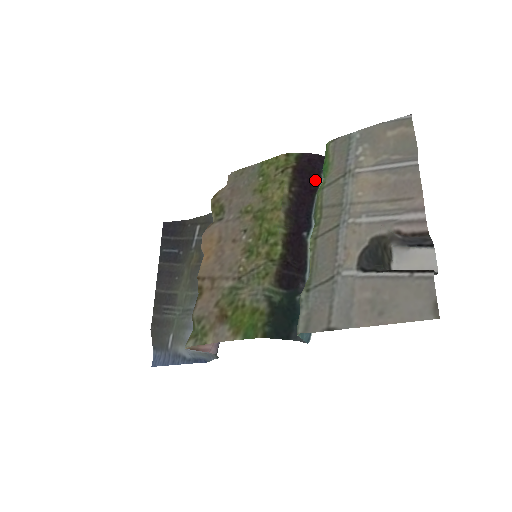
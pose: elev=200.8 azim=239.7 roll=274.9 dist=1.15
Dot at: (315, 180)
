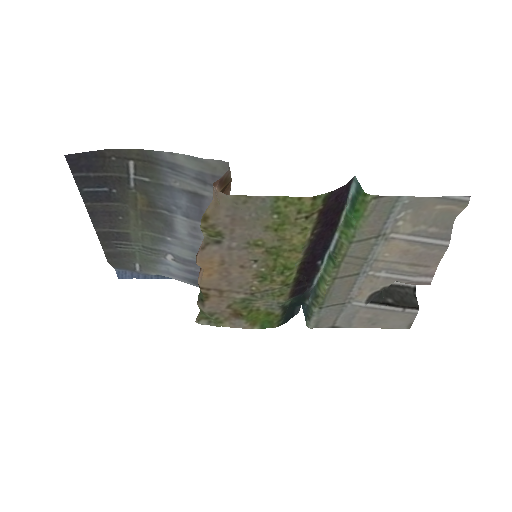
Dot at: (338, 214)
